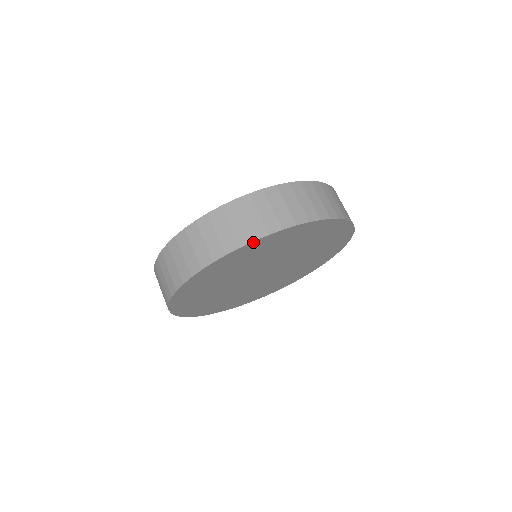
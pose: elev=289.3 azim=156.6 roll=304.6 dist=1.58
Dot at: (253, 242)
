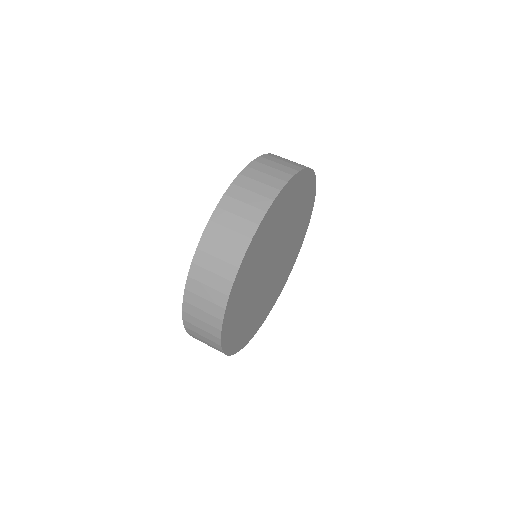
Dot at: (234, 283)
